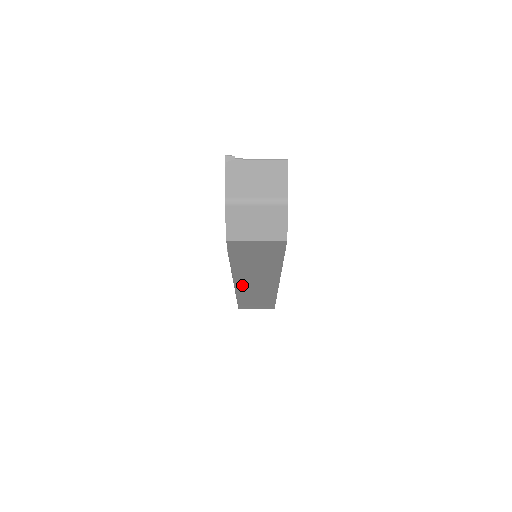
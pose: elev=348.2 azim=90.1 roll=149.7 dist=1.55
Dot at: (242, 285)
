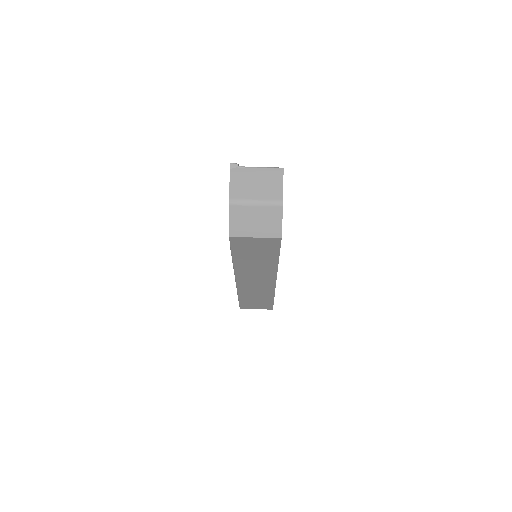
Dot at: (243, 282)
